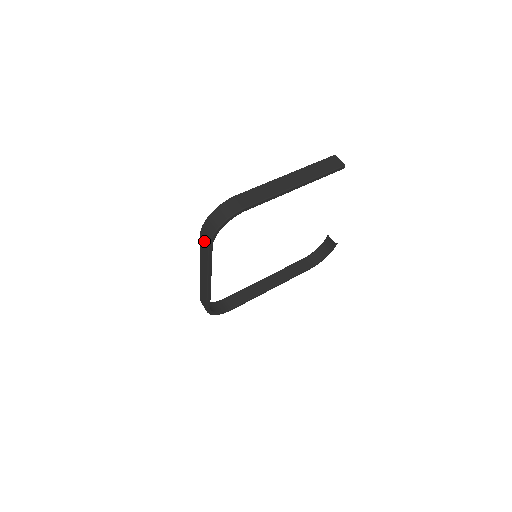
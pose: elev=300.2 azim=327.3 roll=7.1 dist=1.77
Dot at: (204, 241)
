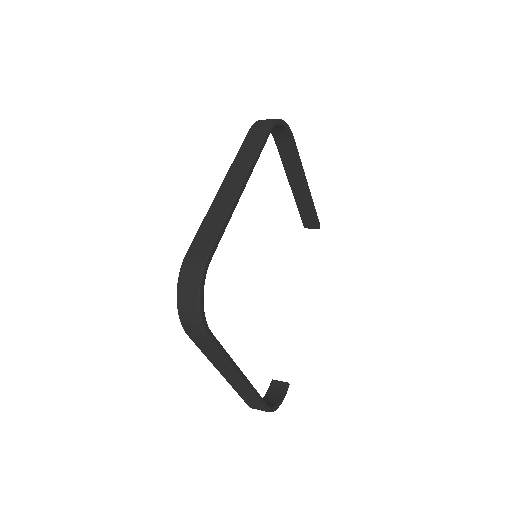
Dot at: (260, 127)
